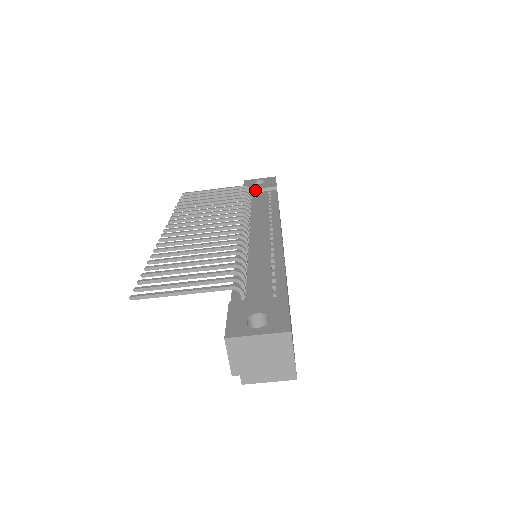
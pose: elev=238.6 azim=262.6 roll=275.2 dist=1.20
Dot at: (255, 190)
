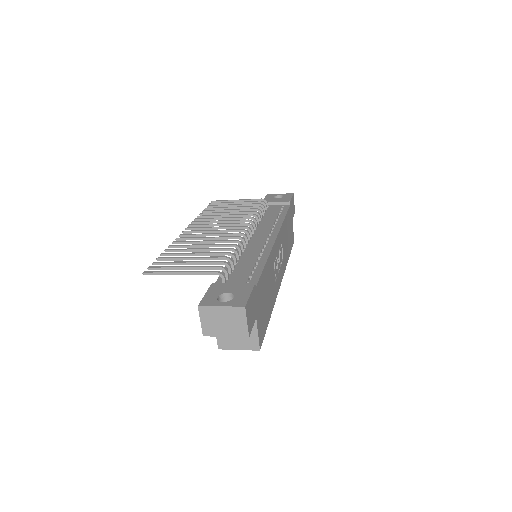
Dot at: (272, 203)
